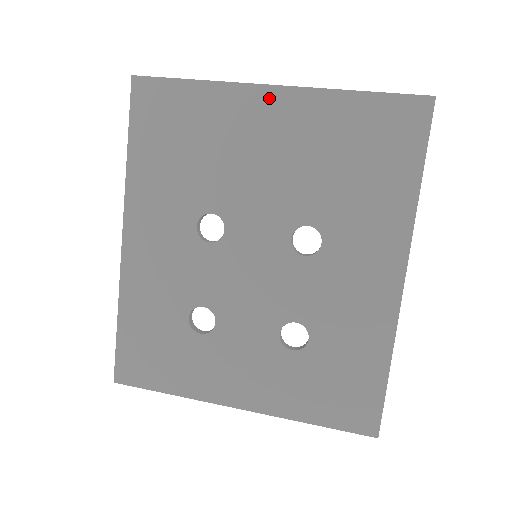
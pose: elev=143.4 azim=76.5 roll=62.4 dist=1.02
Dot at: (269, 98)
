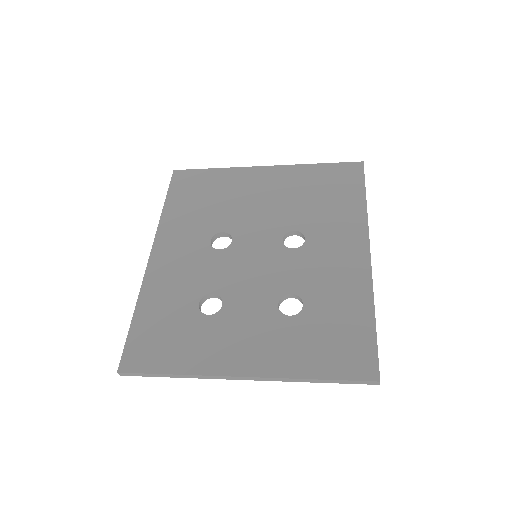
Dot at: (262, 172)
